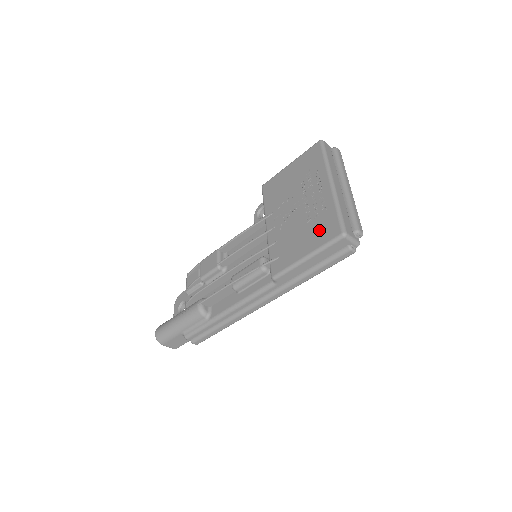
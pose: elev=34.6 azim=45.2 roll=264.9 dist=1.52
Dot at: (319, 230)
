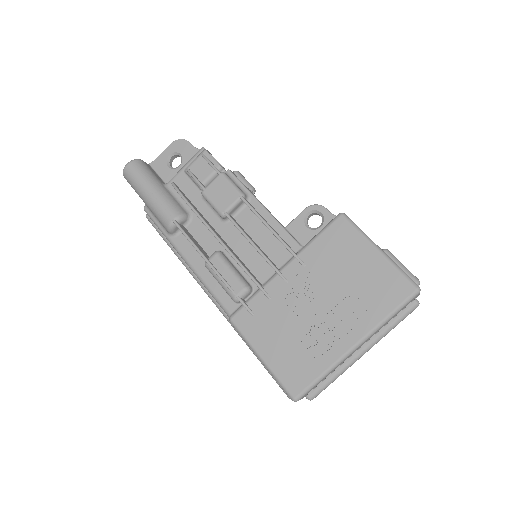
Dot at: (293, 363)
